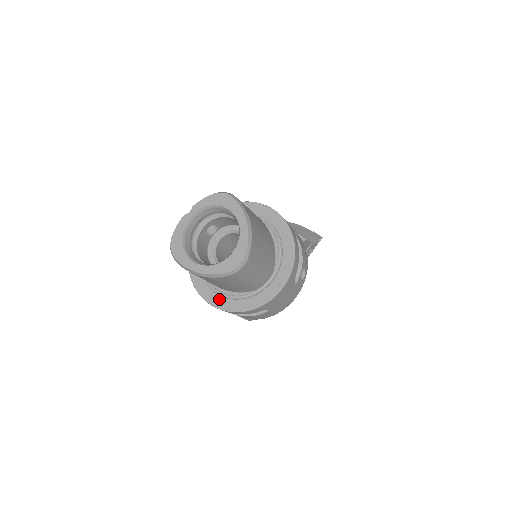
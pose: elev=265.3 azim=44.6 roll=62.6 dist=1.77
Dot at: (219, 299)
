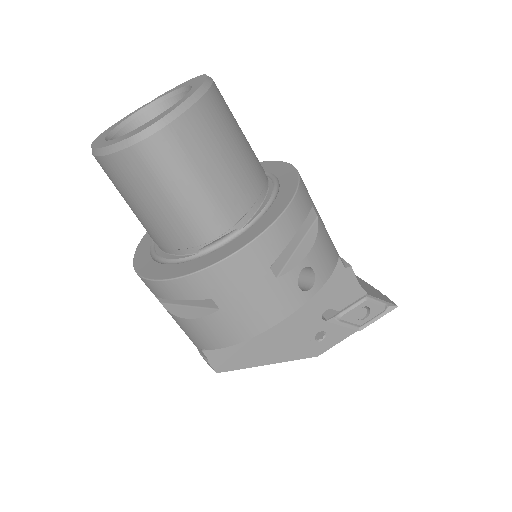
Dot at: (149, 263)
